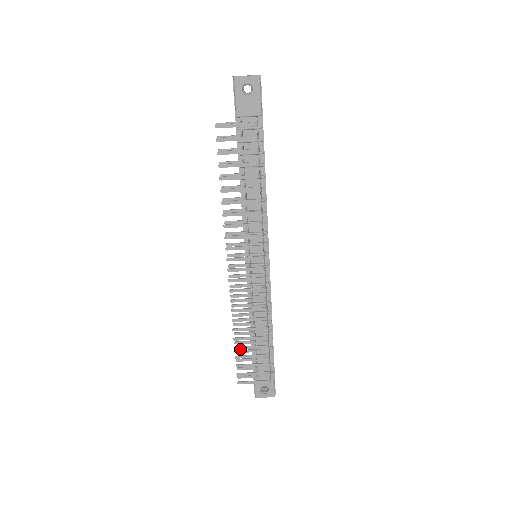
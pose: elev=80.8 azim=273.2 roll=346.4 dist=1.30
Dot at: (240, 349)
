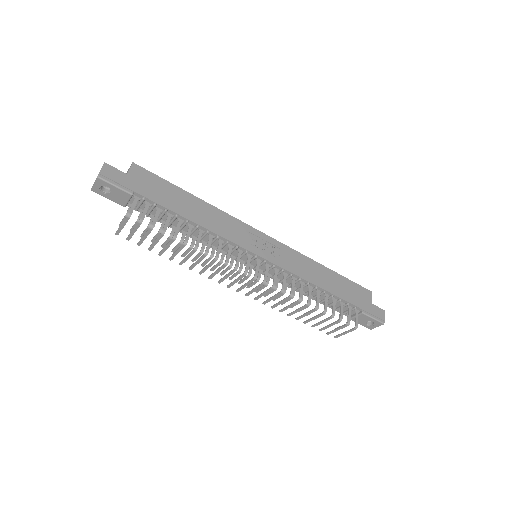
Dot at: occluded
